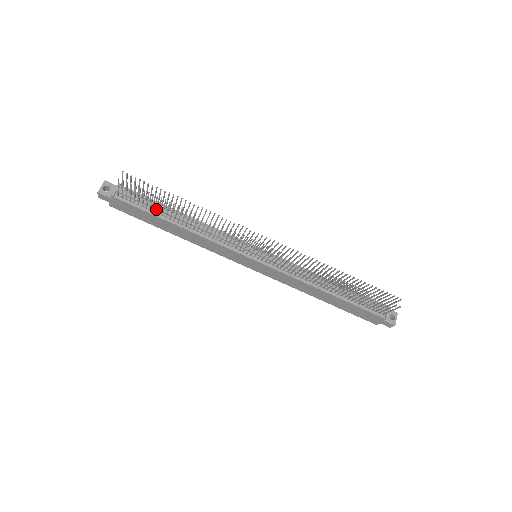
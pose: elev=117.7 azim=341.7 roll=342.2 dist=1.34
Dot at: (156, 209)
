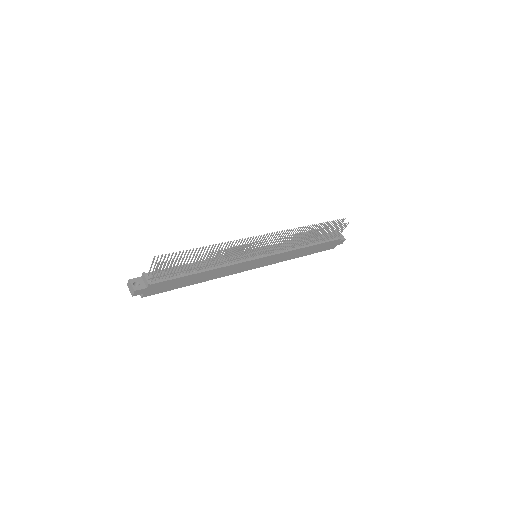
Dot at: (182, 271)
